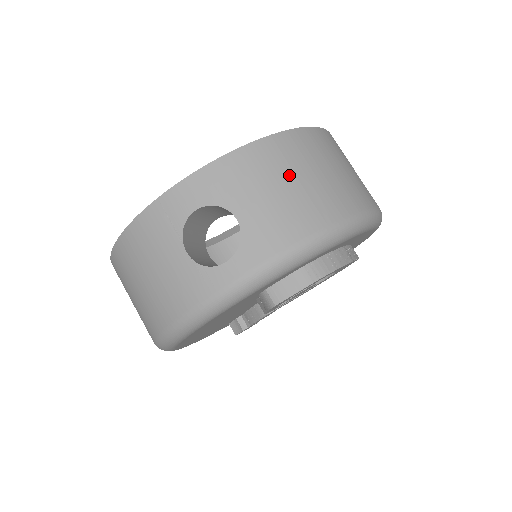
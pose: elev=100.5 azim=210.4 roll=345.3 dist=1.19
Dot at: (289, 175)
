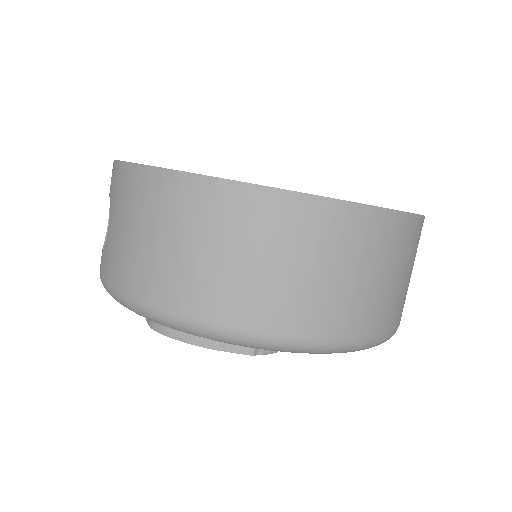
Dot at: (145, 224)
